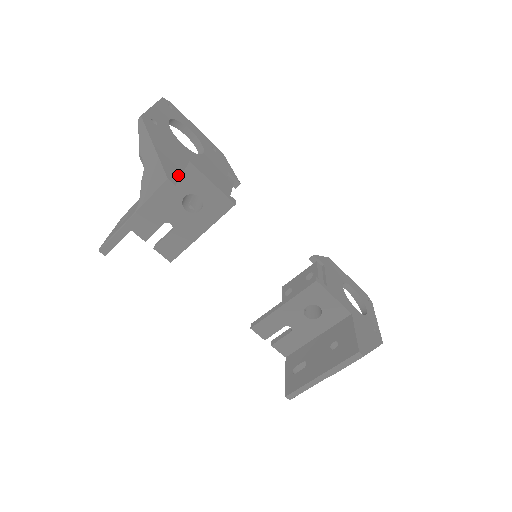
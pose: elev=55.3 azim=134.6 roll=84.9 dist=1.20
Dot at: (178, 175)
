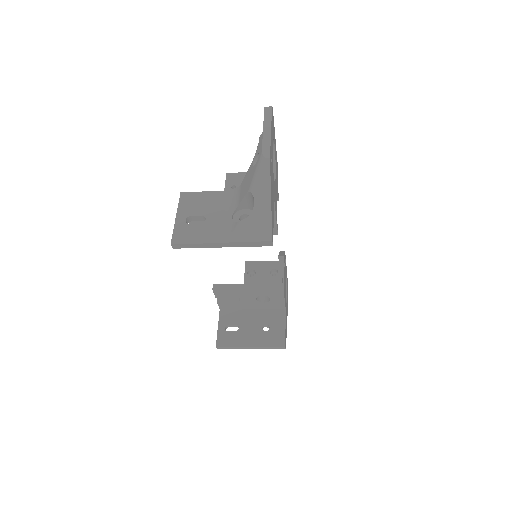
Dot at: occluded
